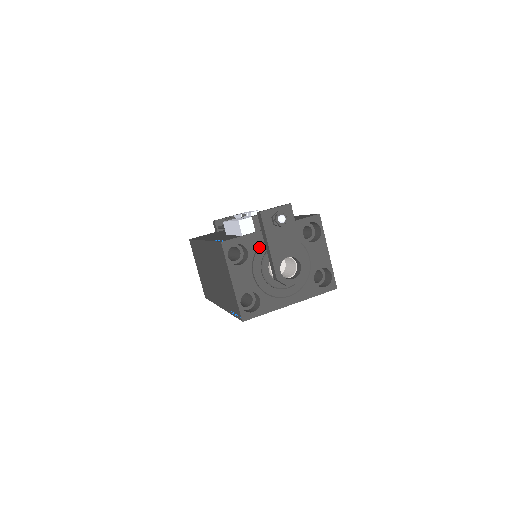
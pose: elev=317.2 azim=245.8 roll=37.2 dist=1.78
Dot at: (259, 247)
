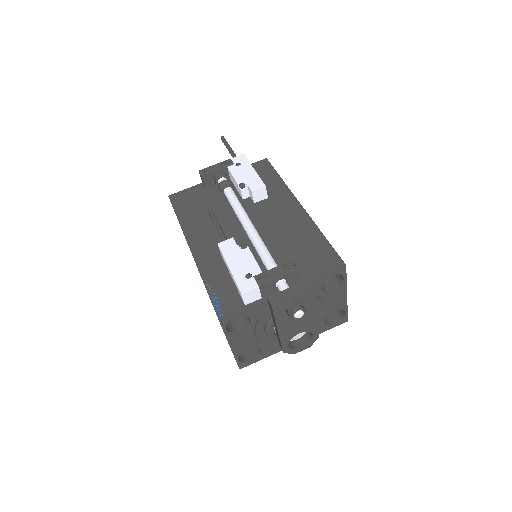
Dot at: (265, 312)
